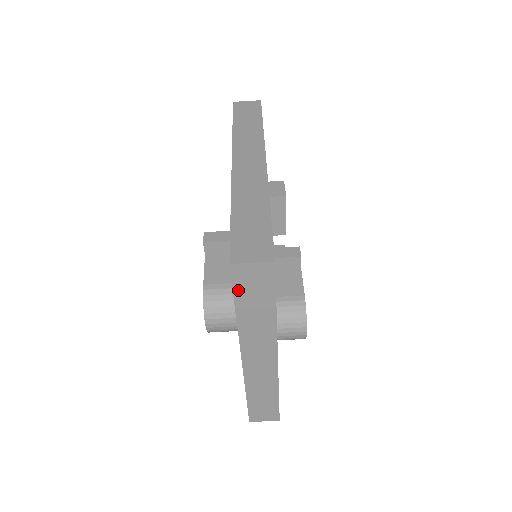
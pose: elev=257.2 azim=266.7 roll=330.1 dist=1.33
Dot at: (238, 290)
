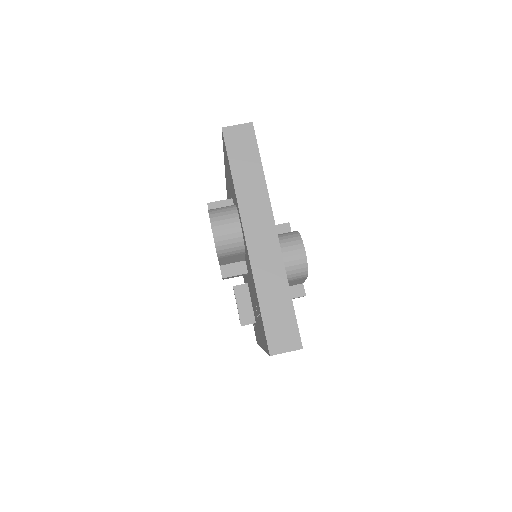
Dot at: (231, 152)
